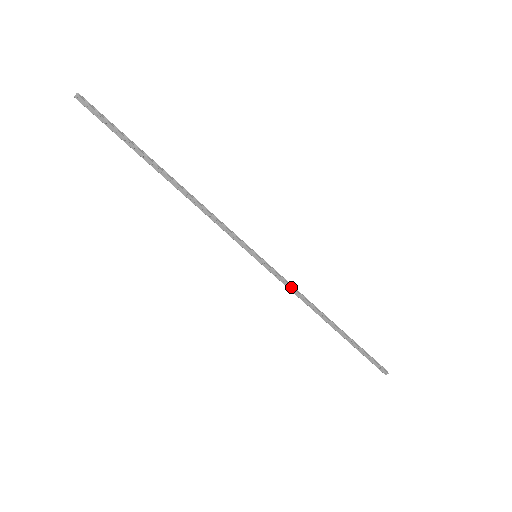
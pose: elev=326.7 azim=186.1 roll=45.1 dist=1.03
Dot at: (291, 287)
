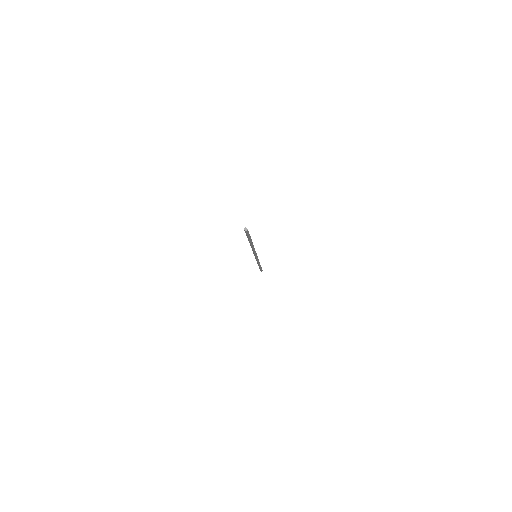
Dot at: (257, 261)
